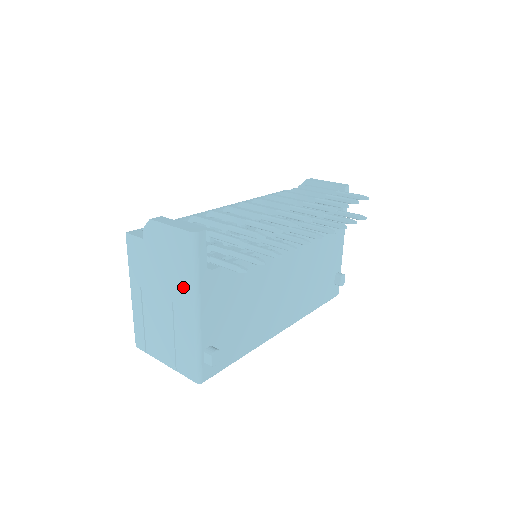
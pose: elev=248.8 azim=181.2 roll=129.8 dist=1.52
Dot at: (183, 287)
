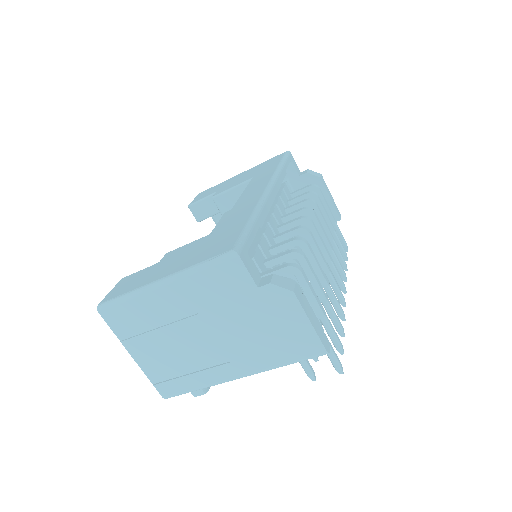
Dot at: (254, 358)
